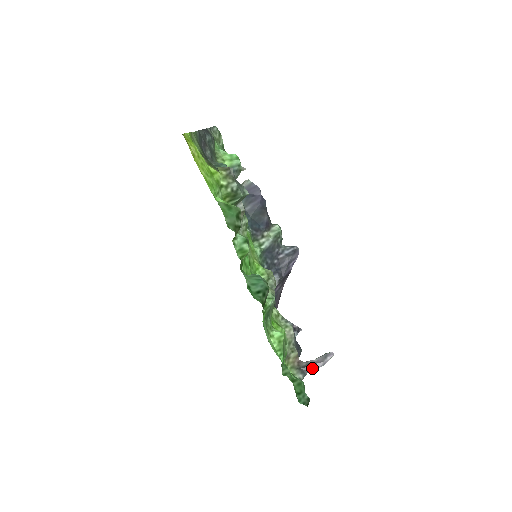
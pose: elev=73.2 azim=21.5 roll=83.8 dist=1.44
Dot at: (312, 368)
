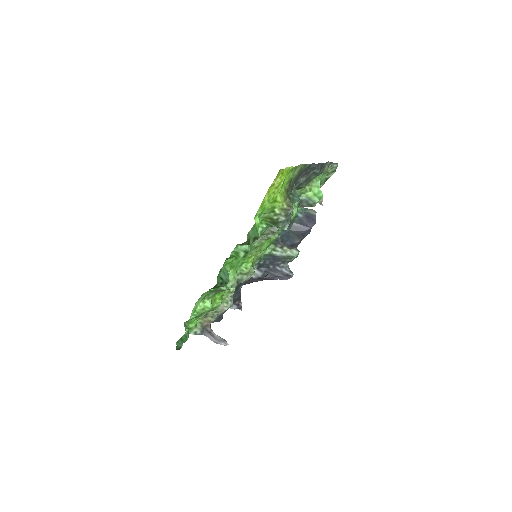
Dot at: (209, 336)
